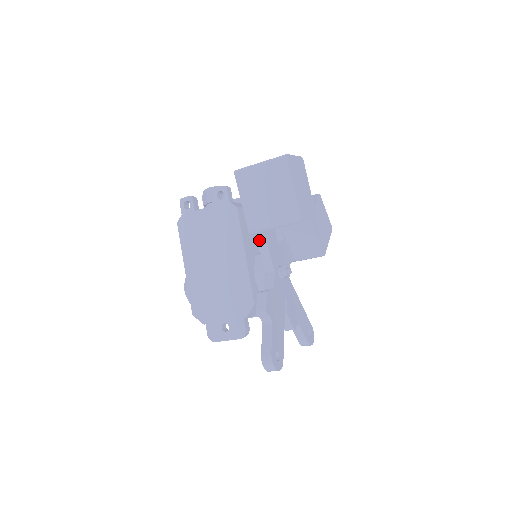
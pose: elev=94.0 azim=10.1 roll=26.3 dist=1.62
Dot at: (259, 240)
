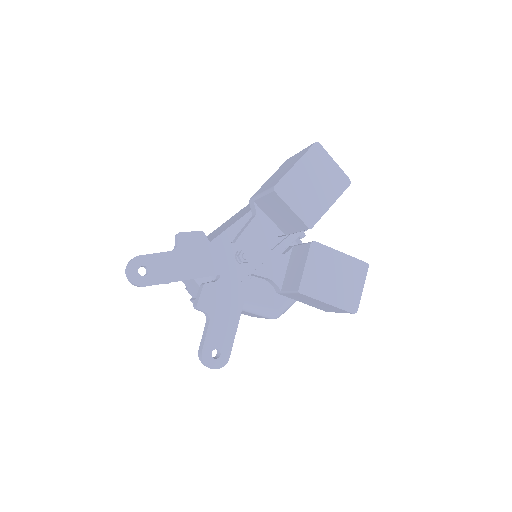
Dot at: (253, 216)
